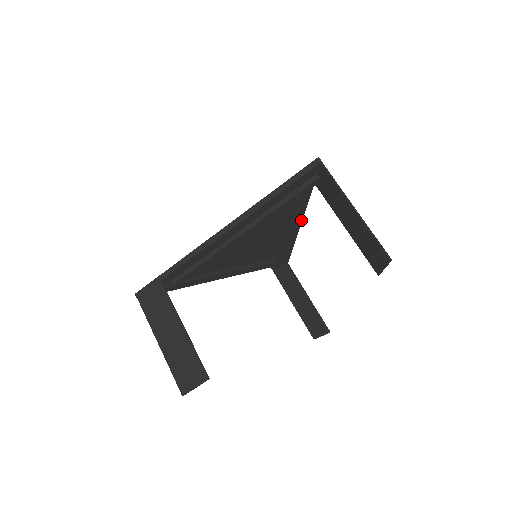
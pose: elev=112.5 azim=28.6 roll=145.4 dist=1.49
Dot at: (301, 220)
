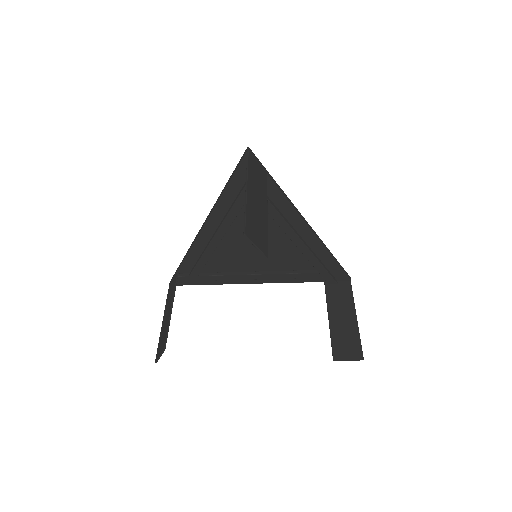
Dot at: (303, 221)
